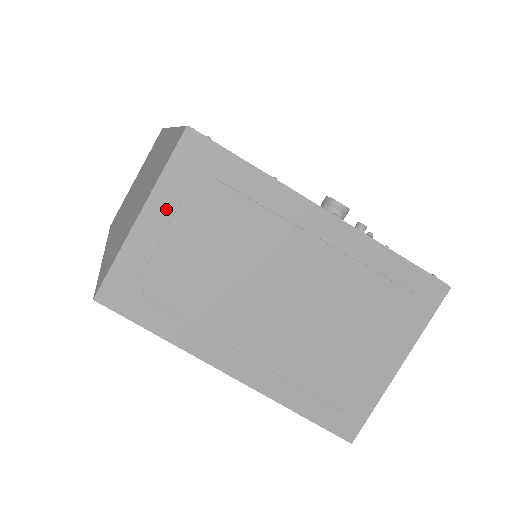
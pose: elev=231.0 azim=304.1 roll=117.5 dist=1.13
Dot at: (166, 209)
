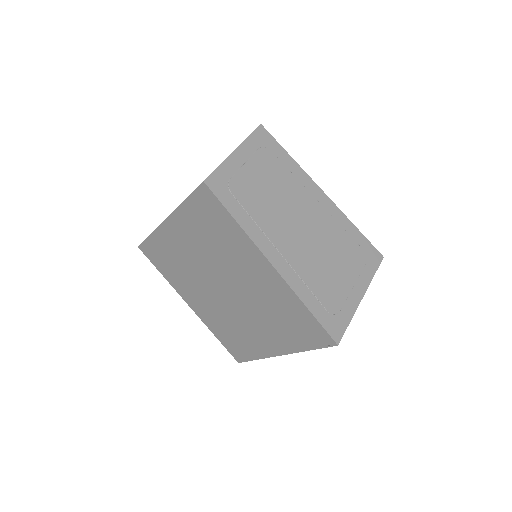
Dot at: (247, 153)
